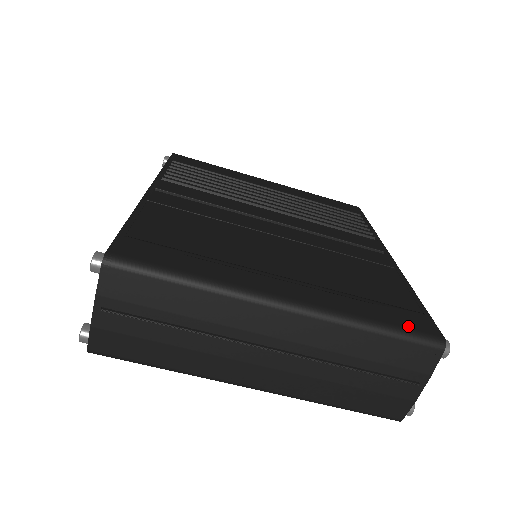
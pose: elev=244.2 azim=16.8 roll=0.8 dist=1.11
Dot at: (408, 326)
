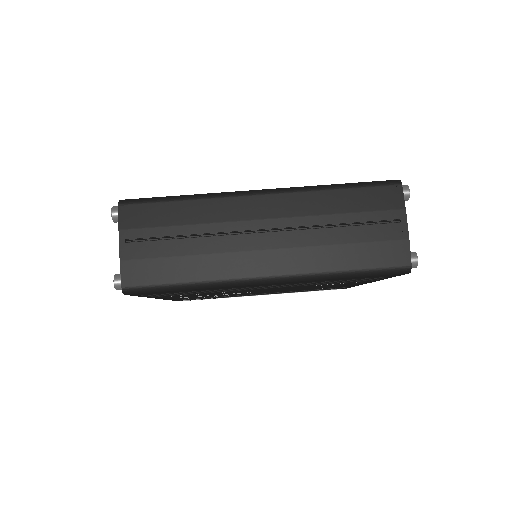
Dot at: occluded
